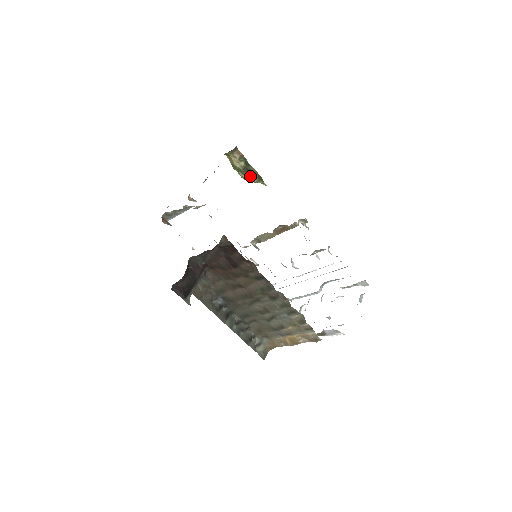
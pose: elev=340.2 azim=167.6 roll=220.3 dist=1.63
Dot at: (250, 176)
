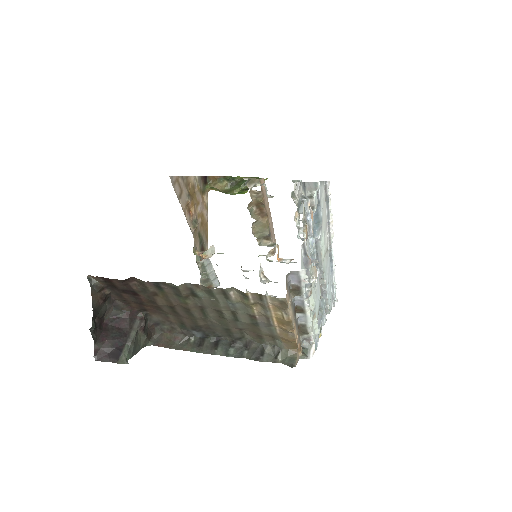
Dot at: (240, 186)
